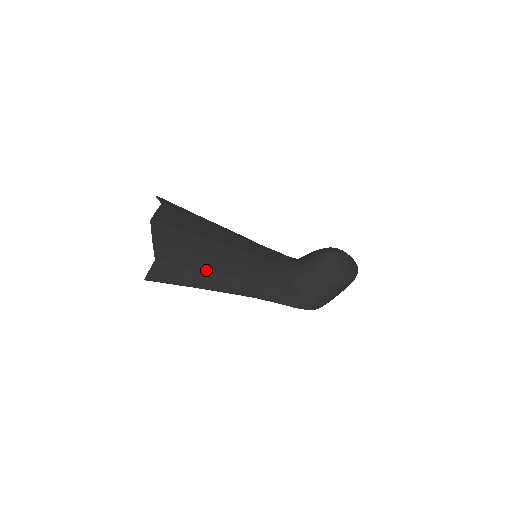
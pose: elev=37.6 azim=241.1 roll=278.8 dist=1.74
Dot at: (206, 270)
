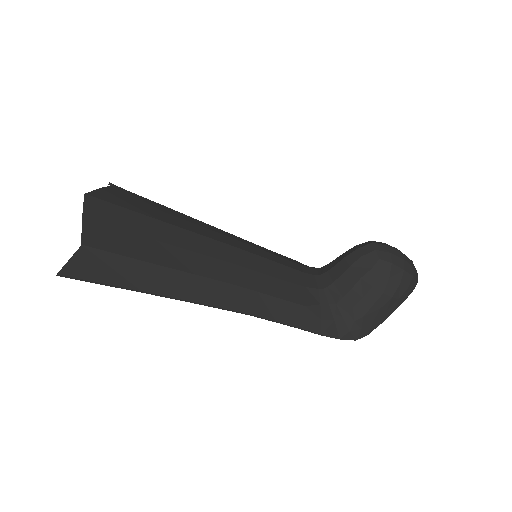
Dot at: (171, 267)
